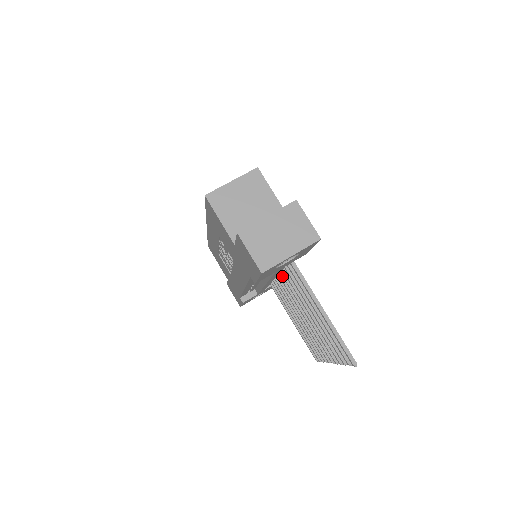
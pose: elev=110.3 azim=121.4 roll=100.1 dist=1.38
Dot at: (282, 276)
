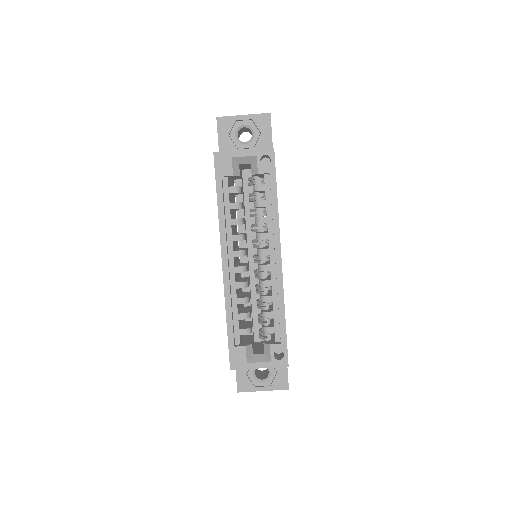
Dot at: occluded
